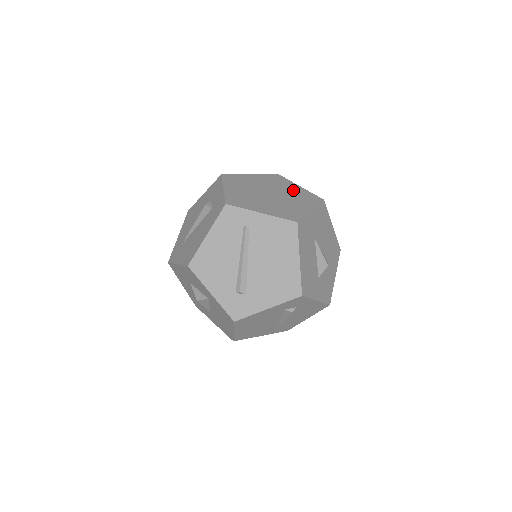
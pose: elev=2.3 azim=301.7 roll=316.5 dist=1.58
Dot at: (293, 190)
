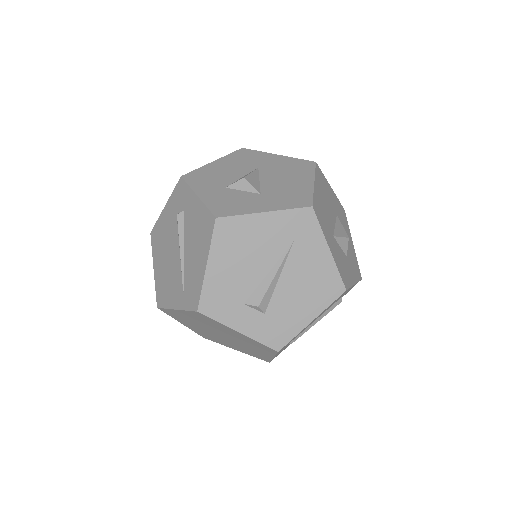
Dot at: occluded
